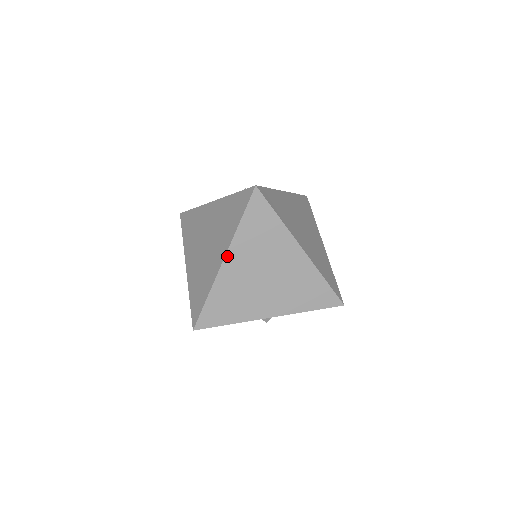
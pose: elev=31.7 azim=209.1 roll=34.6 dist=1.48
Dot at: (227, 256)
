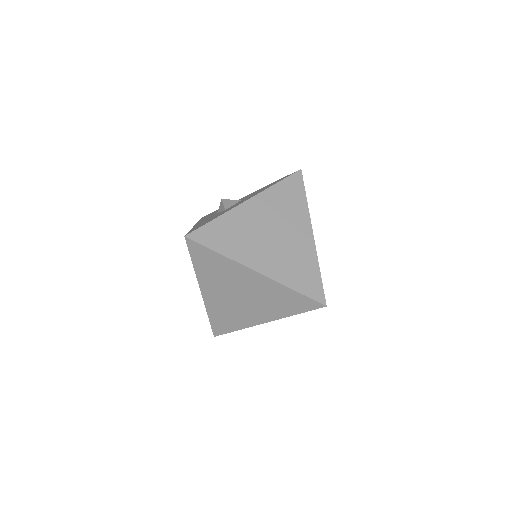
Dot at: (201, 288)
